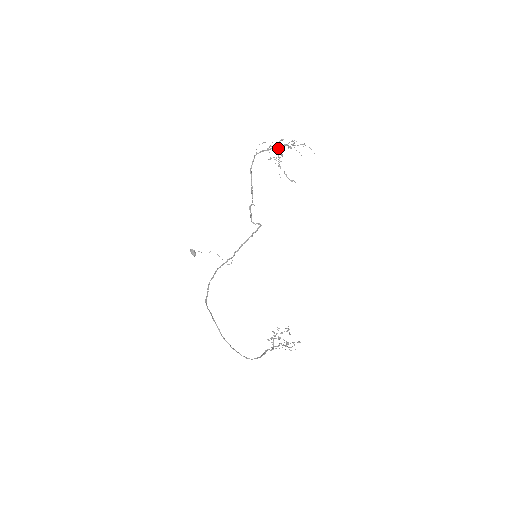
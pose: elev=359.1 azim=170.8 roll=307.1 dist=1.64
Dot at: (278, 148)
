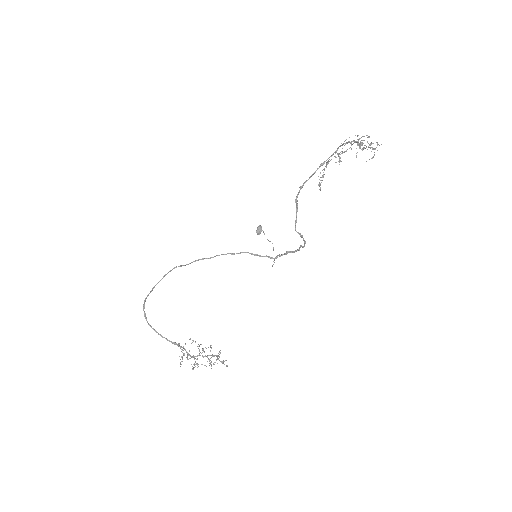
Dot at: (351, 143)
